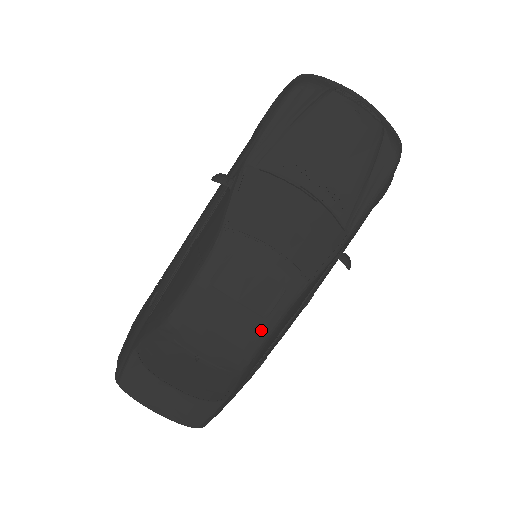
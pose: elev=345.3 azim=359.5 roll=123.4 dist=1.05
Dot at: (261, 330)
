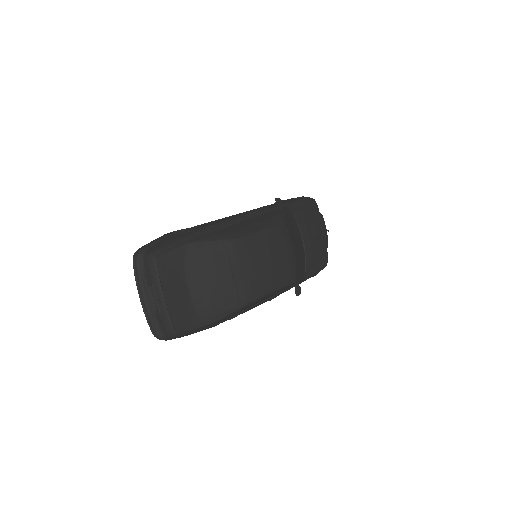
Dot at: (271, 286)
